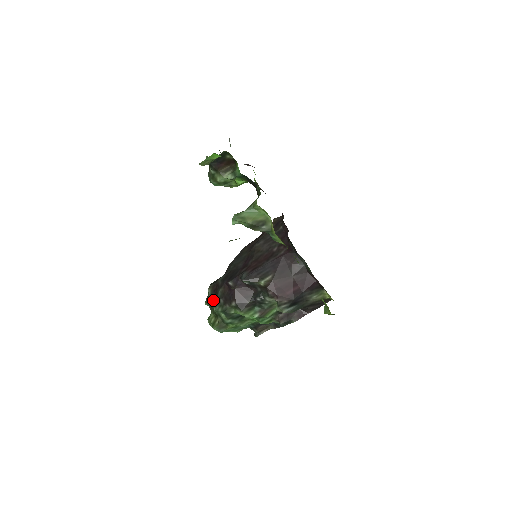
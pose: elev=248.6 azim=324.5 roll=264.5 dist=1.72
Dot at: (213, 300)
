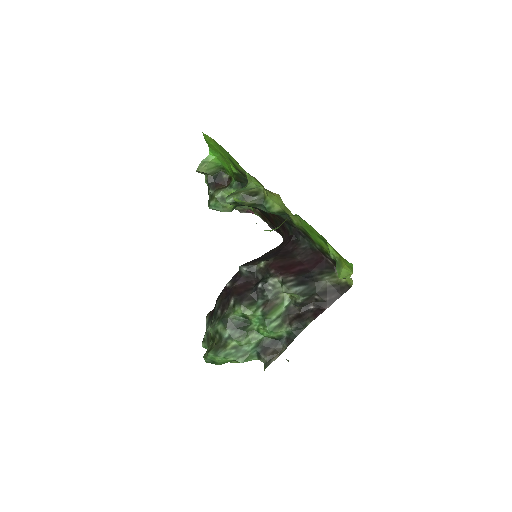
Dot at: (210, 323)
